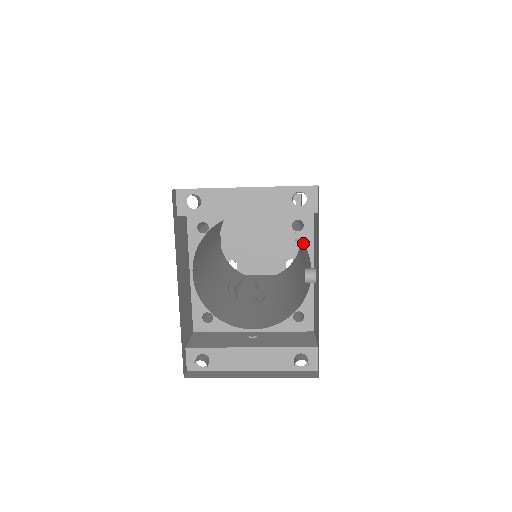
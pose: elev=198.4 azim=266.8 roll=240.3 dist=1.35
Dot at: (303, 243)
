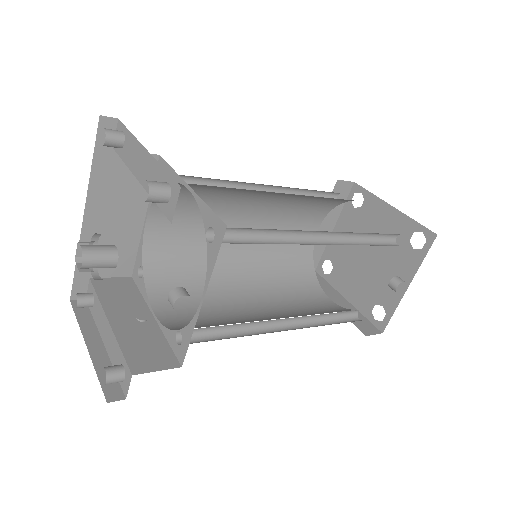
Dot at: occluded
